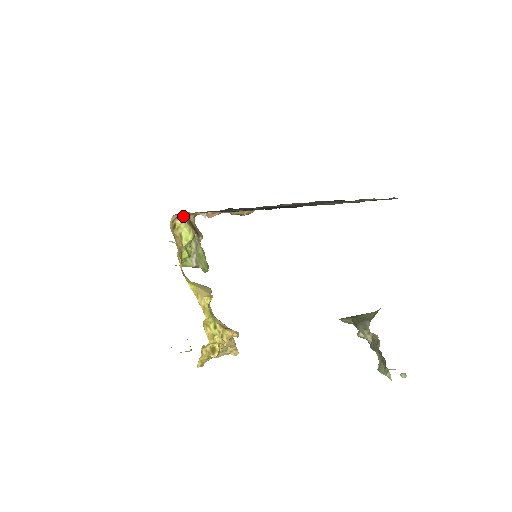
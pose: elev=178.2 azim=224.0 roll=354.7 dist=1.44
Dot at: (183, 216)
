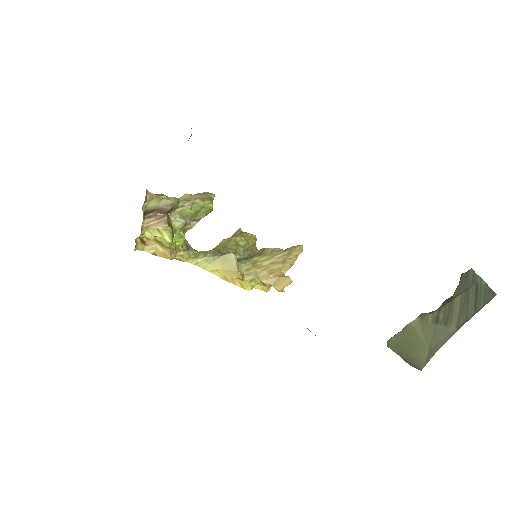
Dot at: occluded
